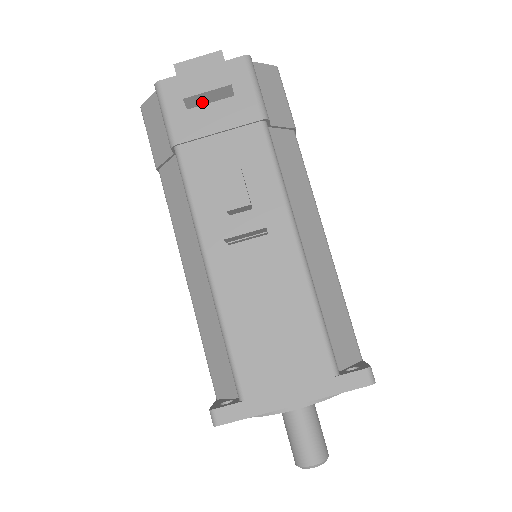
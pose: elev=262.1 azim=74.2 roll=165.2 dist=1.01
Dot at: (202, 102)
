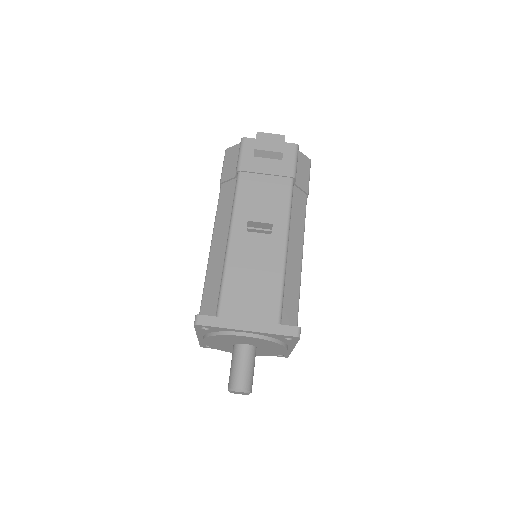
Dot at: (264, 156)
